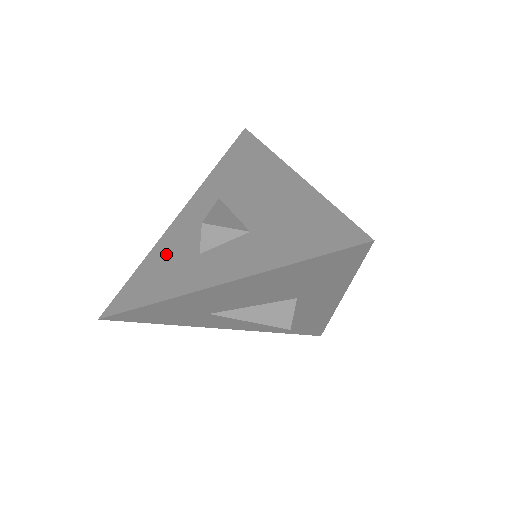
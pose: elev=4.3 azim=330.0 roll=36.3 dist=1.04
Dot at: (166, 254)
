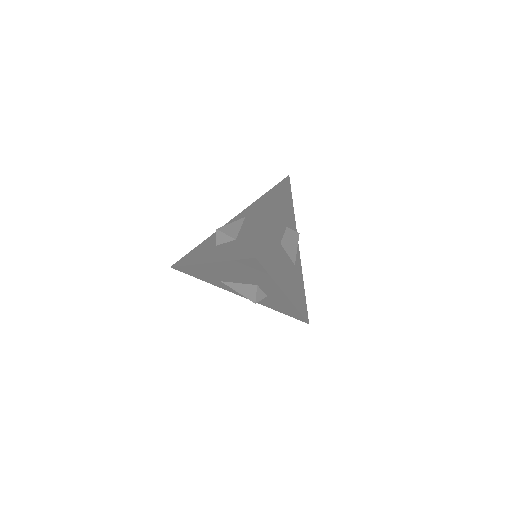
Dot at: (209, 242)
